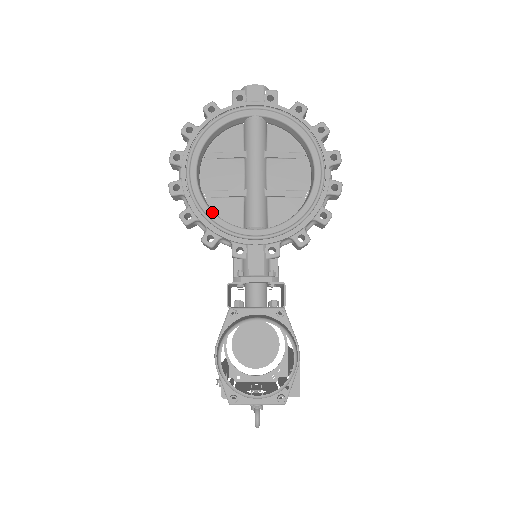
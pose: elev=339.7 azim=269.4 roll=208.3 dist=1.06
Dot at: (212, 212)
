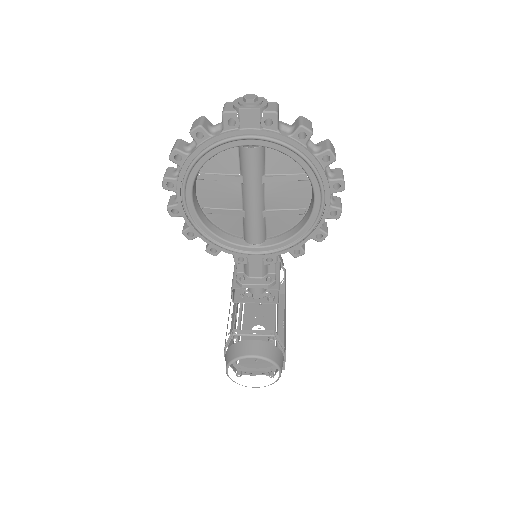
Dot at: (213, 234)
